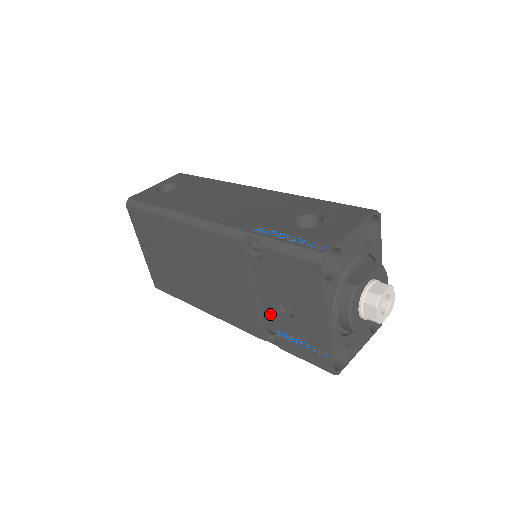
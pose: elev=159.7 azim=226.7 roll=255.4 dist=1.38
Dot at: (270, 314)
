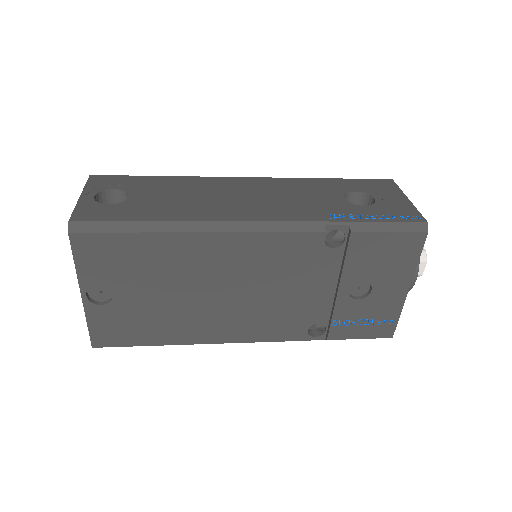
Dot at: (324, 307)
